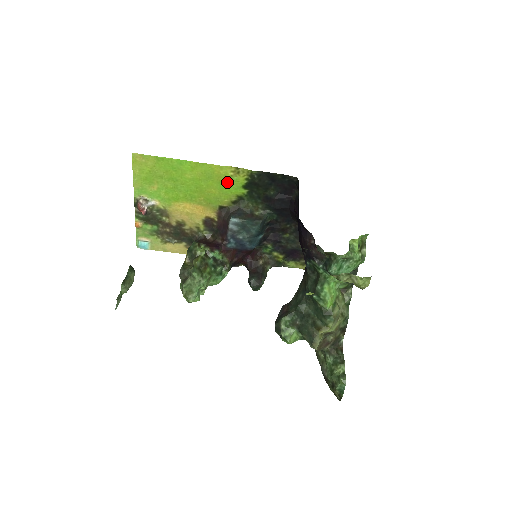
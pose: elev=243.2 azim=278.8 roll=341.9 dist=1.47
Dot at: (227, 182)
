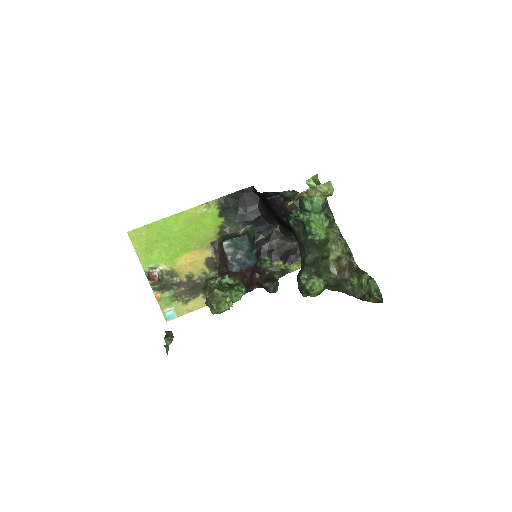
Dot at: (206, 219)
